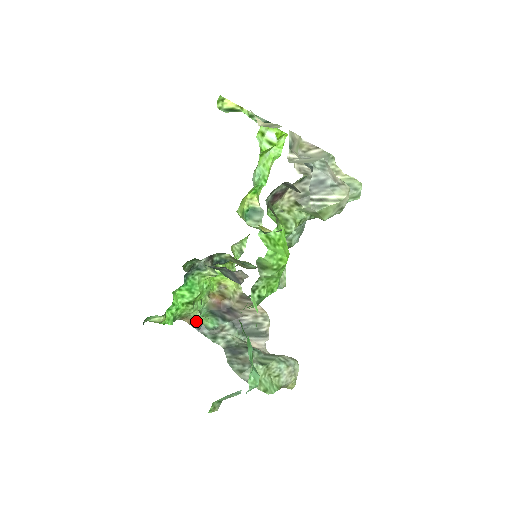
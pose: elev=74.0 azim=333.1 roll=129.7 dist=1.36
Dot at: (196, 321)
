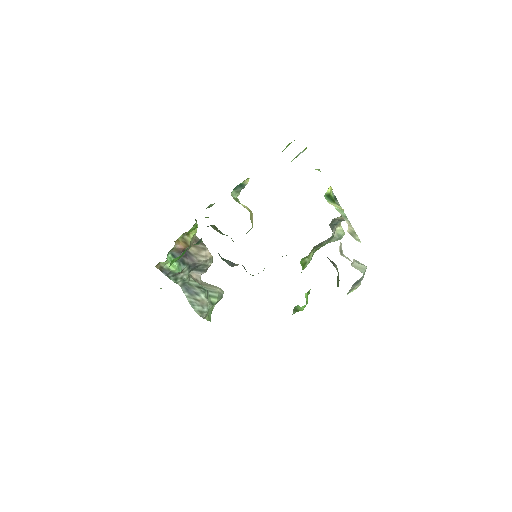
Dot at: (164, 266)
